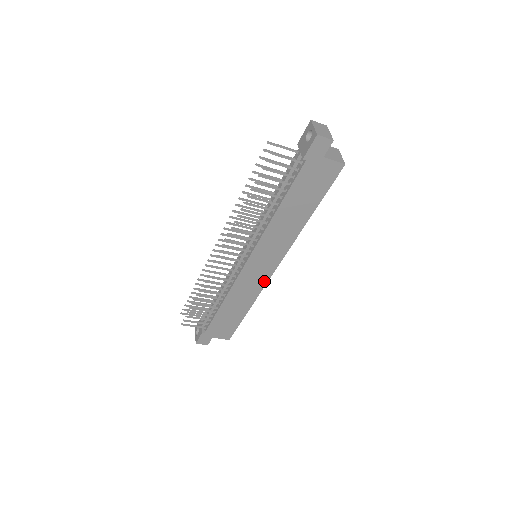
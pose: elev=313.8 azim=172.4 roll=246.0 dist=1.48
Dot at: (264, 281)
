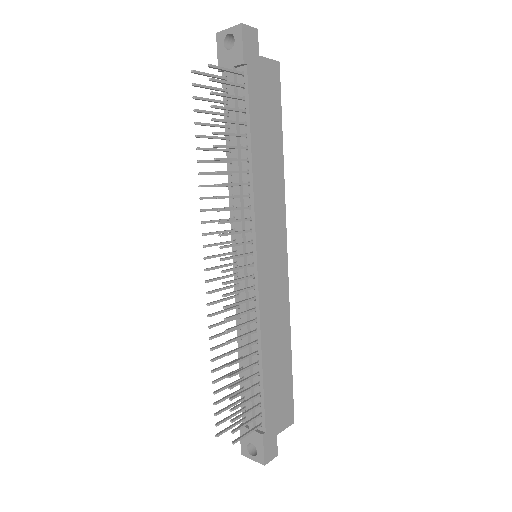
Dot at: (285, 284)
